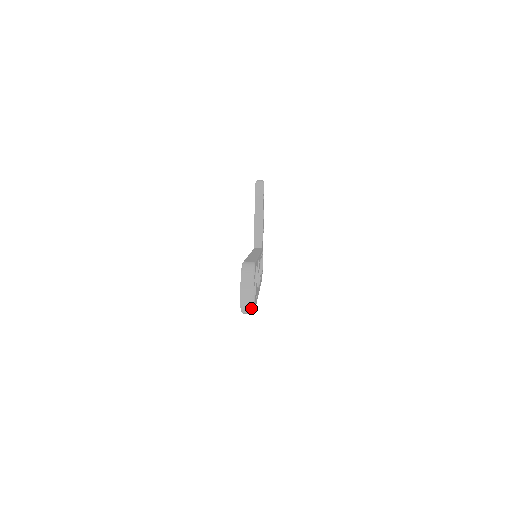
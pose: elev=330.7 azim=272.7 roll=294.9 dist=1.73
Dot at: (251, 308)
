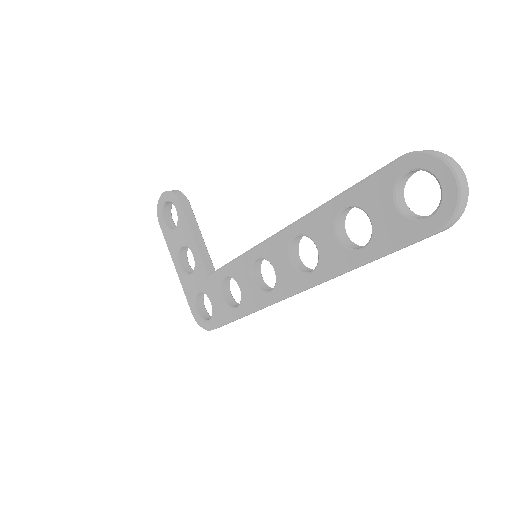
Dot at: (465, 205)
